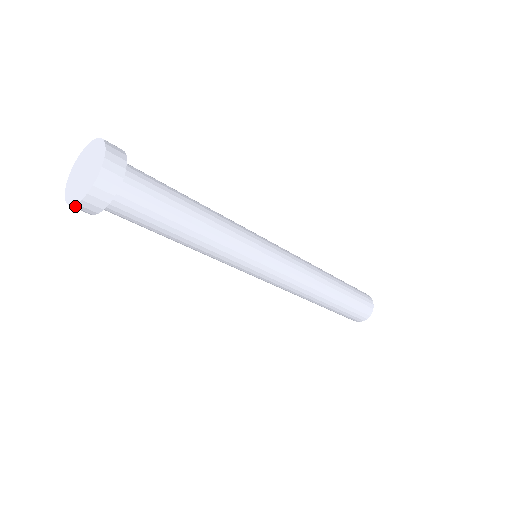
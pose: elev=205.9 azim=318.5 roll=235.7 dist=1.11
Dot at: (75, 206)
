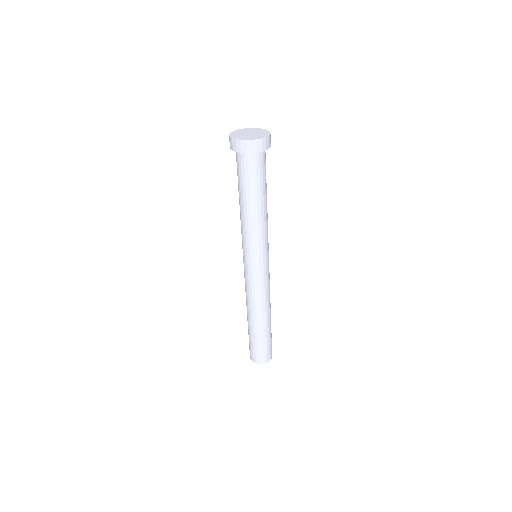
Dot at: (233, 139)
